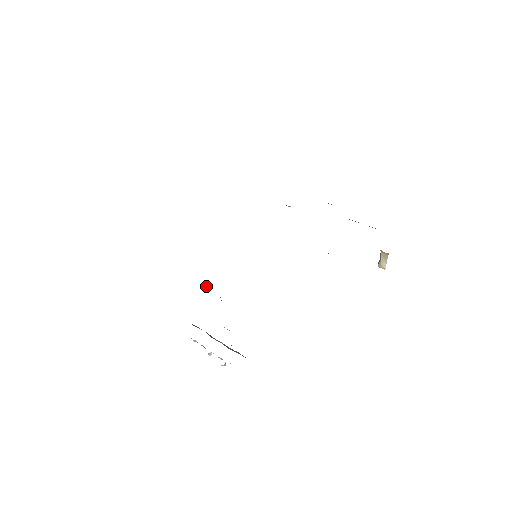
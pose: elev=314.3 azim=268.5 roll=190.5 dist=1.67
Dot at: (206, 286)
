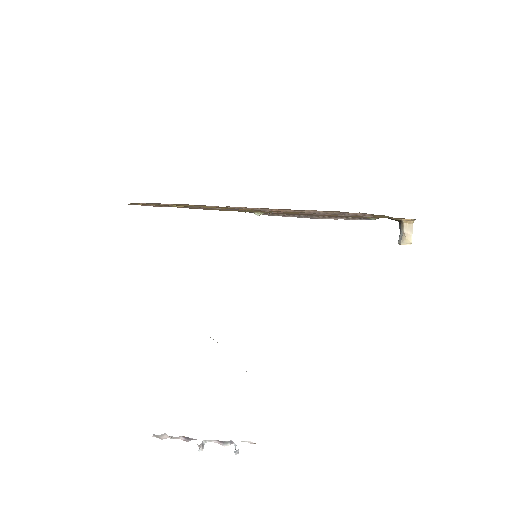
Dot at: occluded
